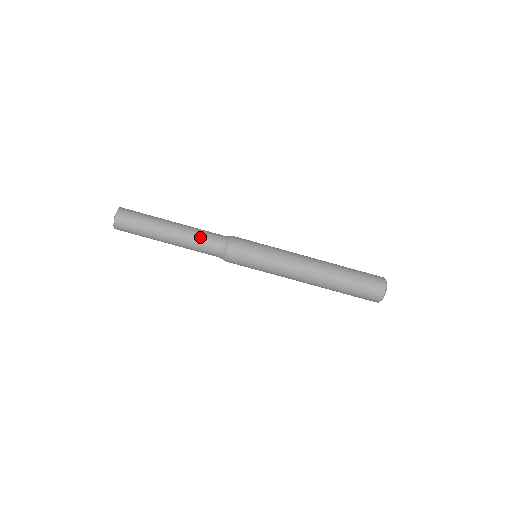
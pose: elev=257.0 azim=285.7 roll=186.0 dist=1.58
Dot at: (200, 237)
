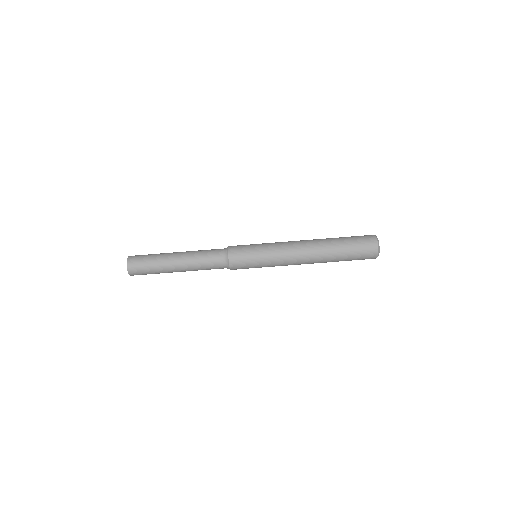
Dot at: (203, 266)
